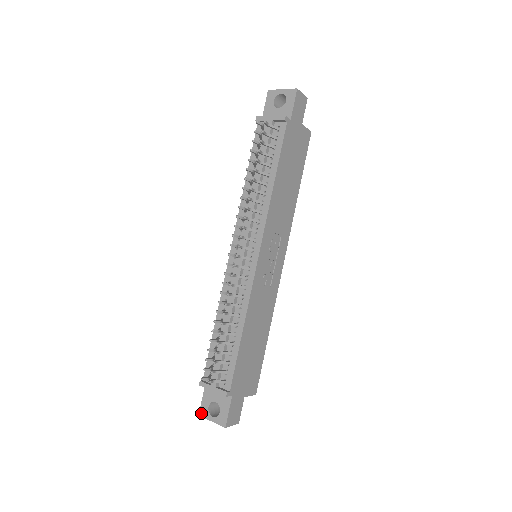
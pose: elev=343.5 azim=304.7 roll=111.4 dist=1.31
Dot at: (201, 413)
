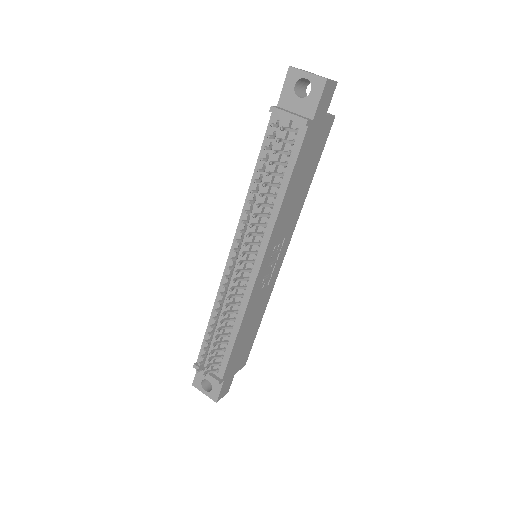
Dot at: (194, 384)
